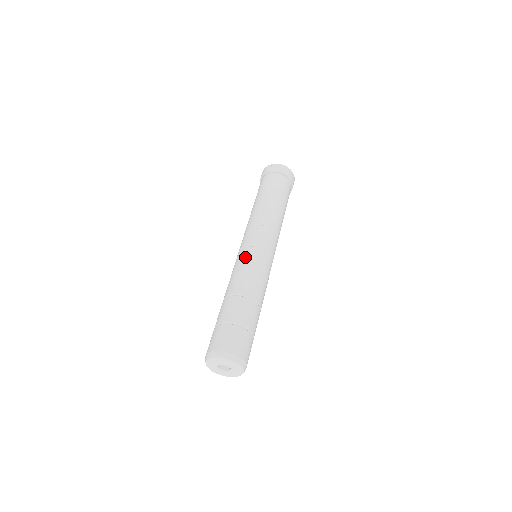
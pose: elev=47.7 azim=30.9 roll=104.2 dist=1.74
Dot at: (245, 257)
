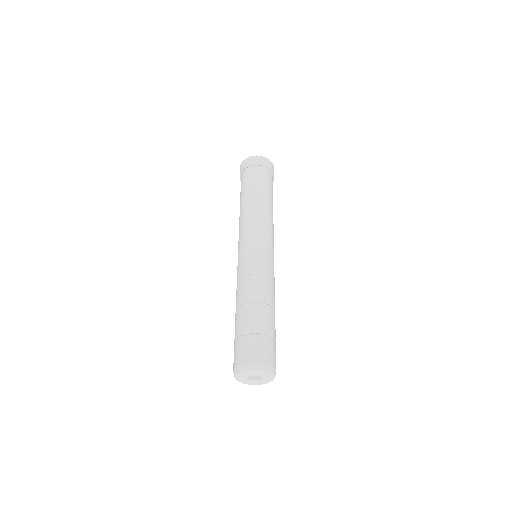
Dot at: (237, 268)
